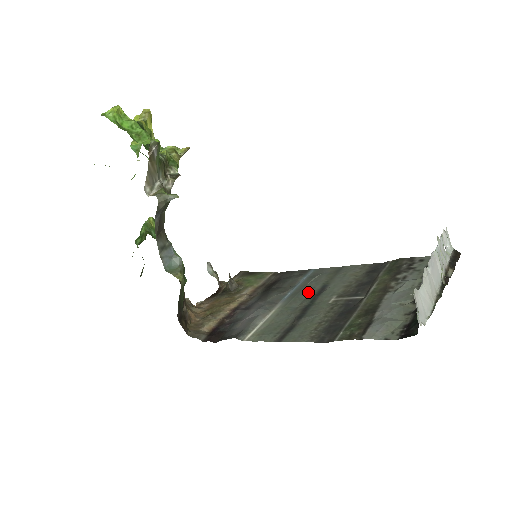
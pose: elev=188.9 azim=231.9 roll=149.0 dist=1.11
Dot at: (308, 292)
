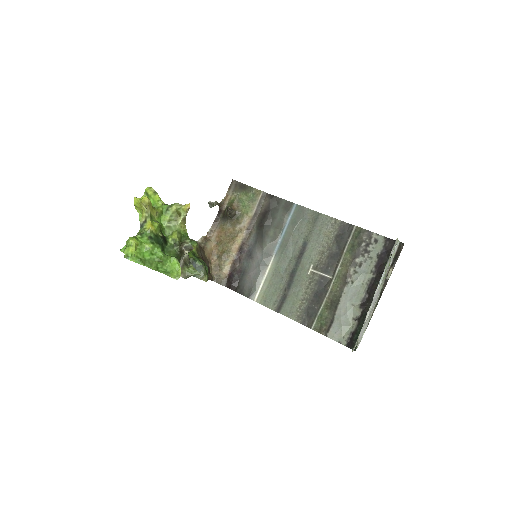
Dot at: (293, 248)
